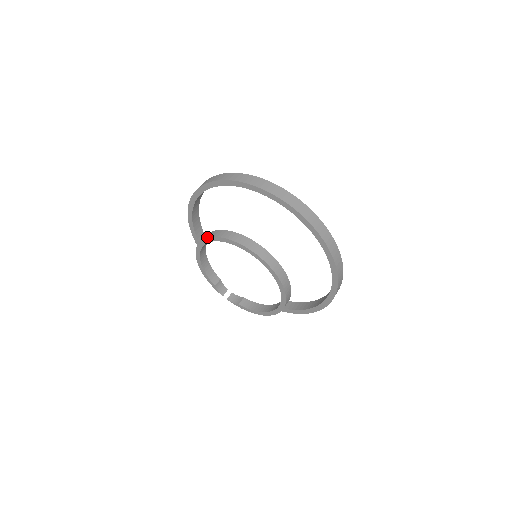
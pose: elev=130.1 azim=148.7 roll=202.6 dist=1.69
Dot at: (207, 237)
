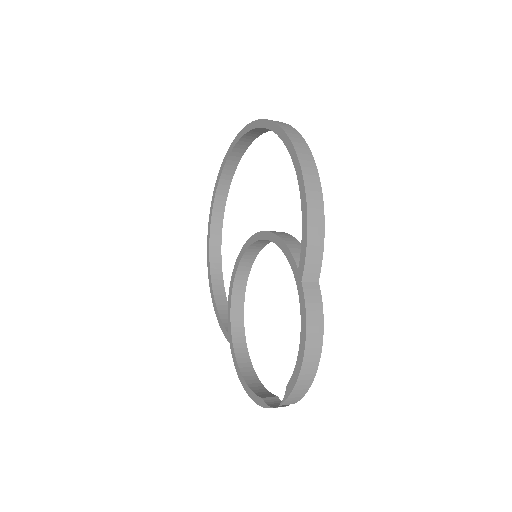
Dot at: (228, 309)
